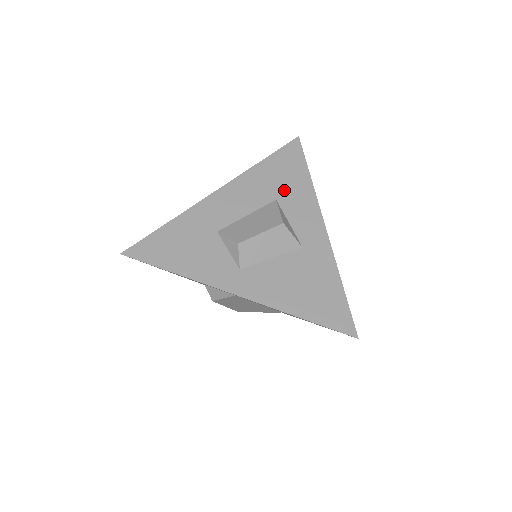
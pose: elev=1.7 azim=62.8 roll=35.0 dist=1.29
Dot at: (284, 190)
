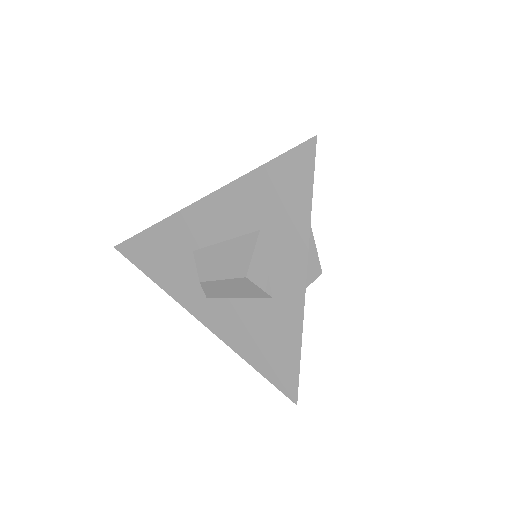
Dot at: (272, 219)
